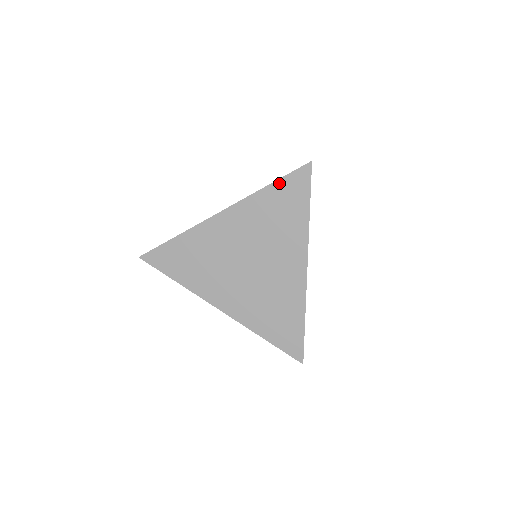
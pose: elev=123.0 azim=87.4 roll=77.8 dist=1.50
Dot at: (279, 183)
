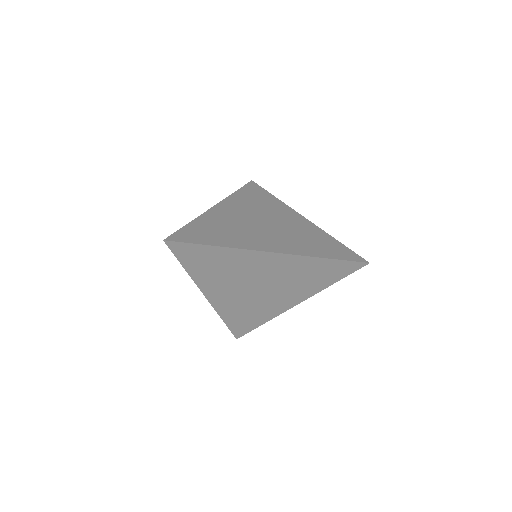
Dot at: (242, 189)
